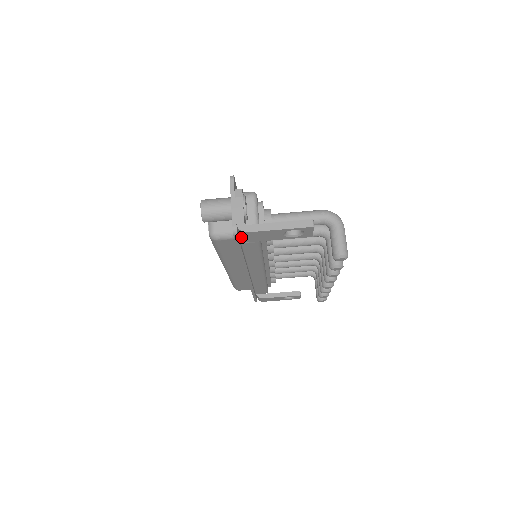
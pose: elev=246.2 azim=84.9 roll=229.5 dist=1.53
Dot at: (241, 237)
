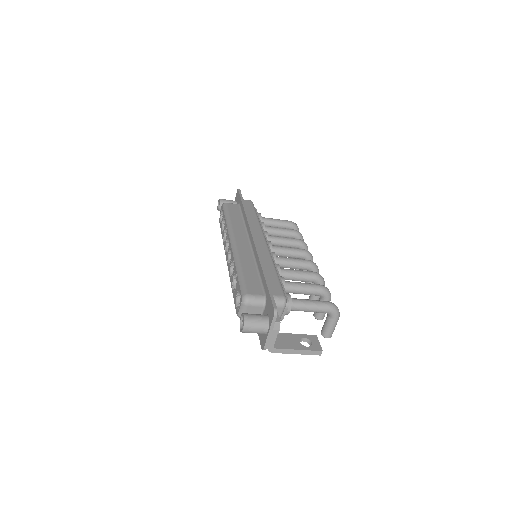
Dot at: occluded
